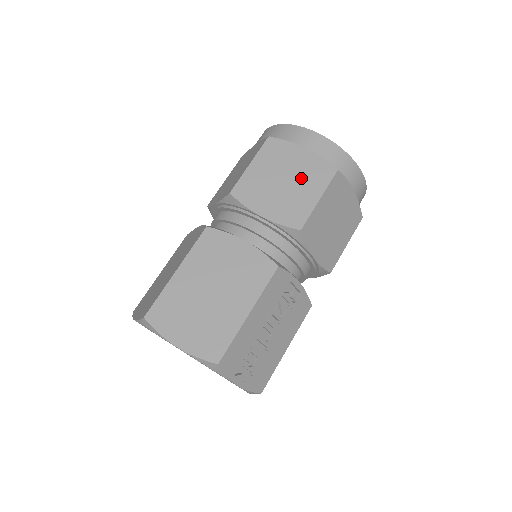
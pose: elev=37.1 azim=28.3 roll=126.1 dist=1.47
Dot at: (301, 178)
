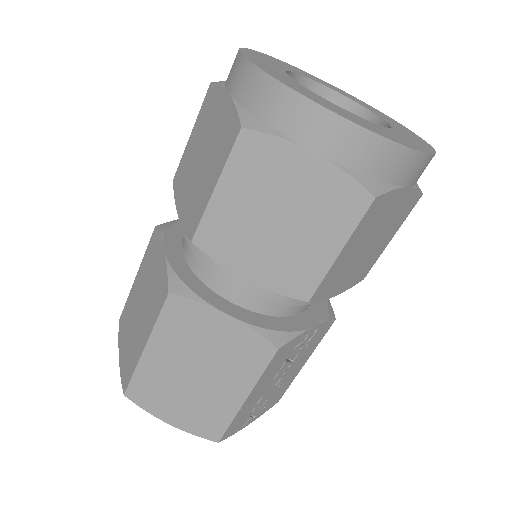
Dot at: (307, 215)
